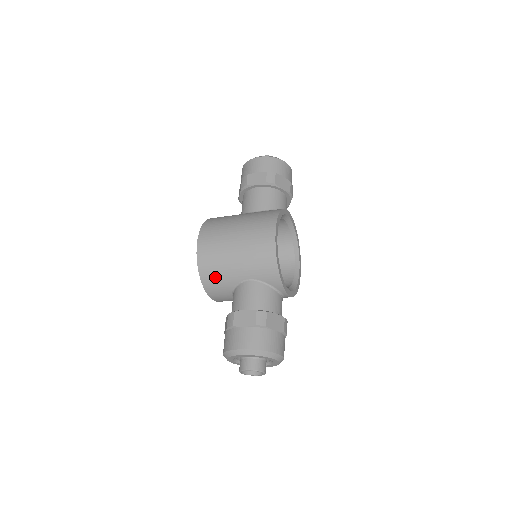
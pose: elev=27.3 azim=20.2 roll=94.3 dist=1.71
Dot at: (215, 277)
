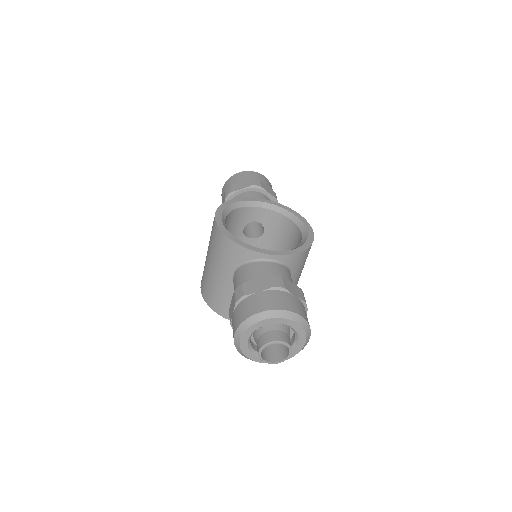
Dot at: (221, 301)
